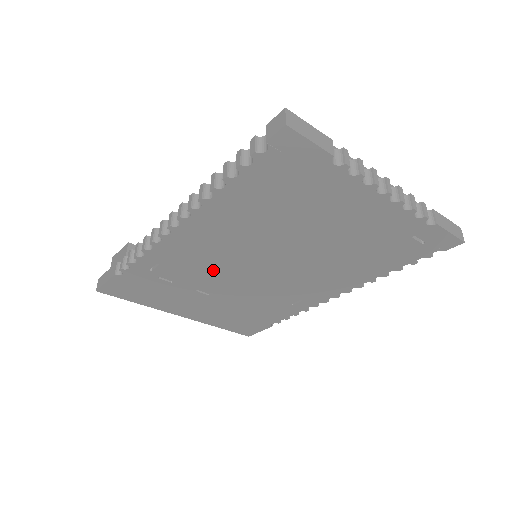
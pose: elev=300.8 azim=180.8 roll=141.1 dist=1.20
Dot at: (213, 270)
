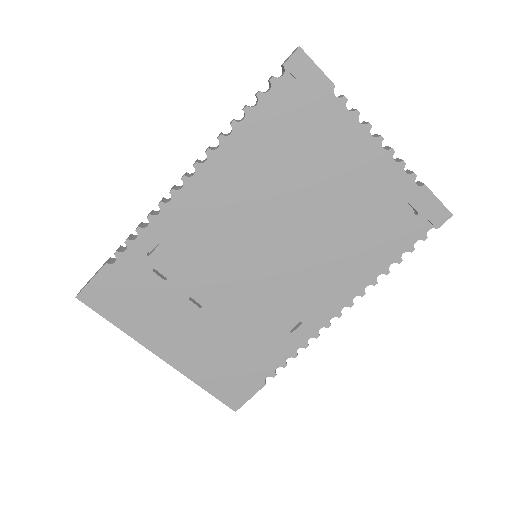
Dot at: (214, 257)
